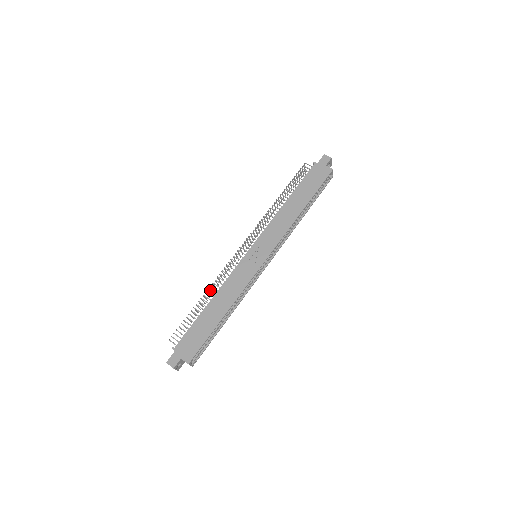
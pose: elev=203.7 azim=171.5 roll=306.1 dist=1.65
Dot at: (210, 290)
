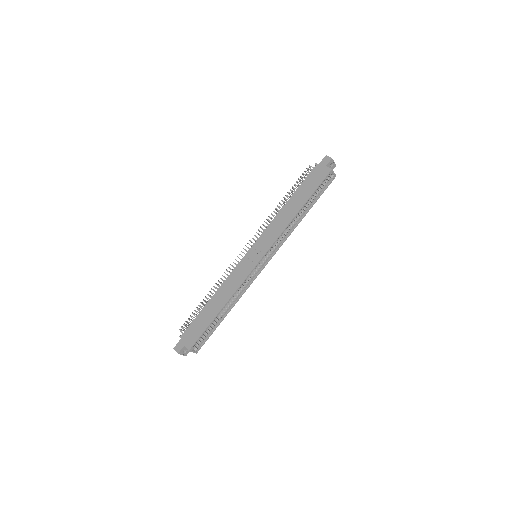
Dot at: (214, 287)
